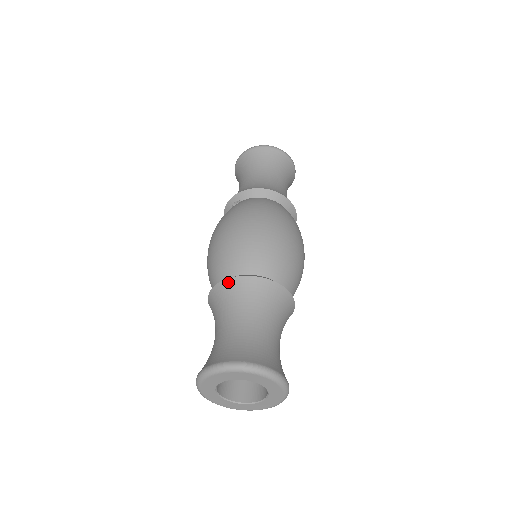
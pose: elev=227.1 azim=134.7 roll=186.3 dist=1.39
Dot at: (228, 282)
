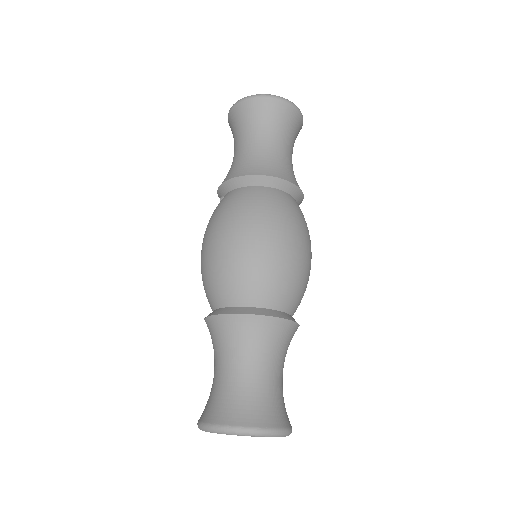
Dot at: (207, 321)
